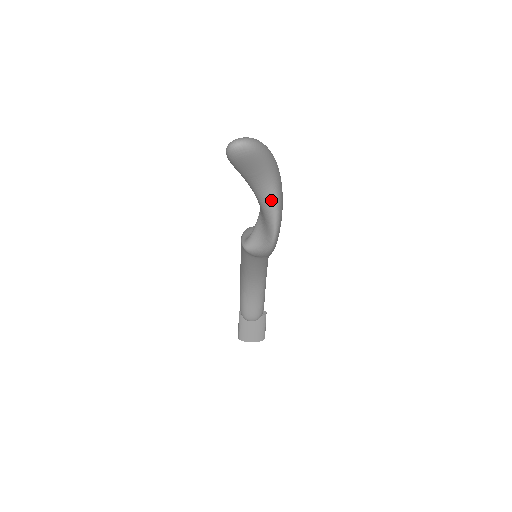
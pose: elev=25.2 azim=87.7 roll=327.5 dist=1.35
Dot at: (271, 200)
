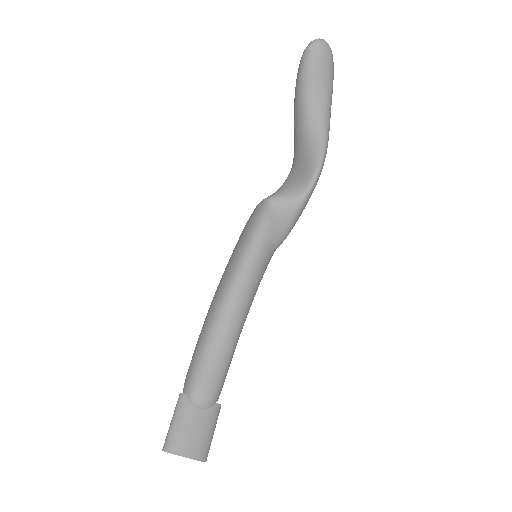
Dot at: (324, 130)
